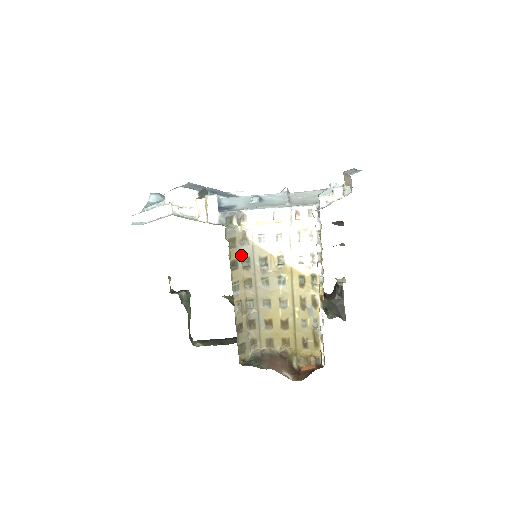
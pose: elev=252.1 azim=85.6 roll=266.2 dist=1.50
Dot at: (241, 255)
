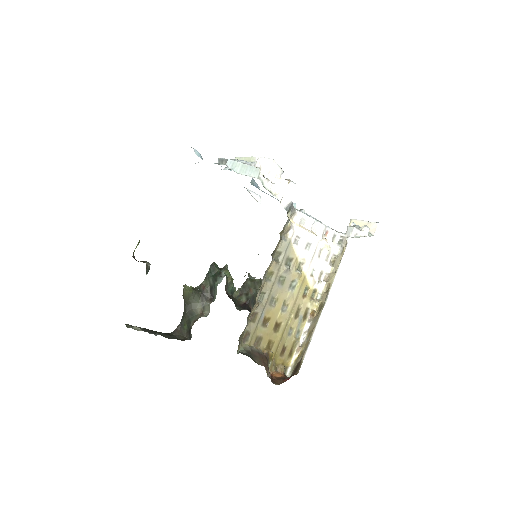
Dot at: (278, 247)
